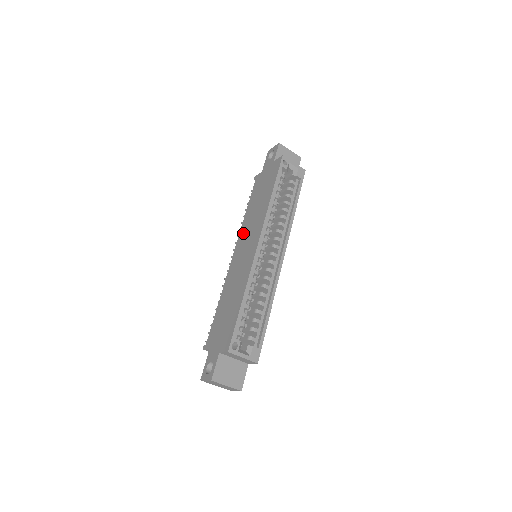
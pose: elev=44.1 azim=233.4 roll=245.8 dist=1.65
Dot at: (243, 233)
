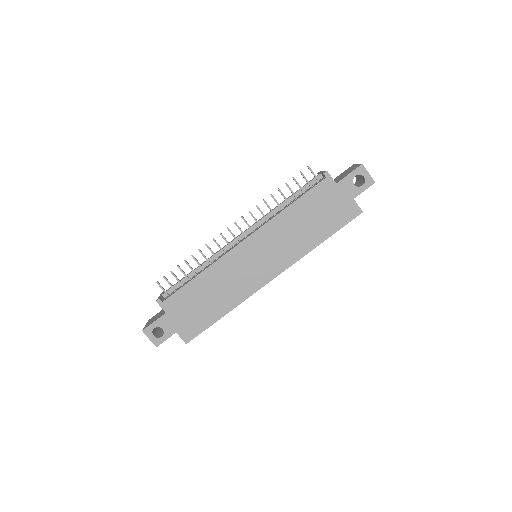
Dot at: (268, 235)
